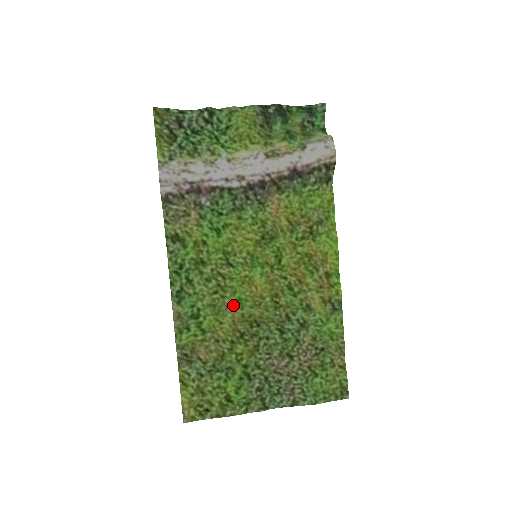
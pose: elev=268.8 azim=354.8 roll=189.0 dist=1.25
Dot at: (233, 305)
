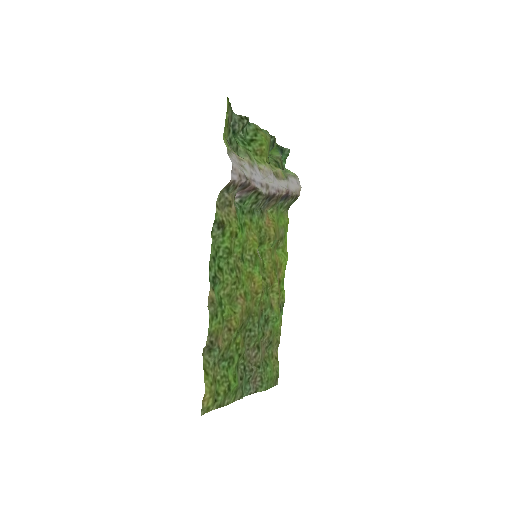
Dot at: (242, 297)
